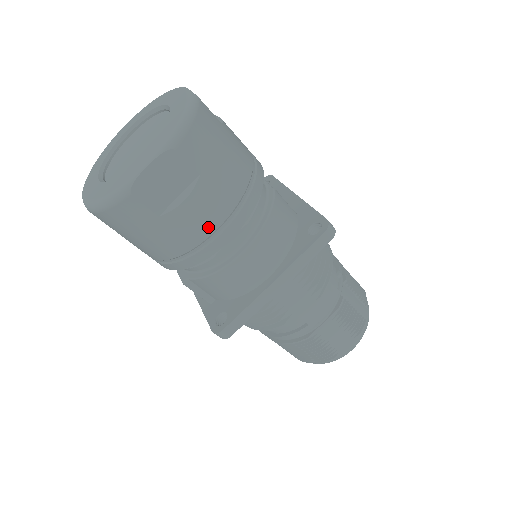
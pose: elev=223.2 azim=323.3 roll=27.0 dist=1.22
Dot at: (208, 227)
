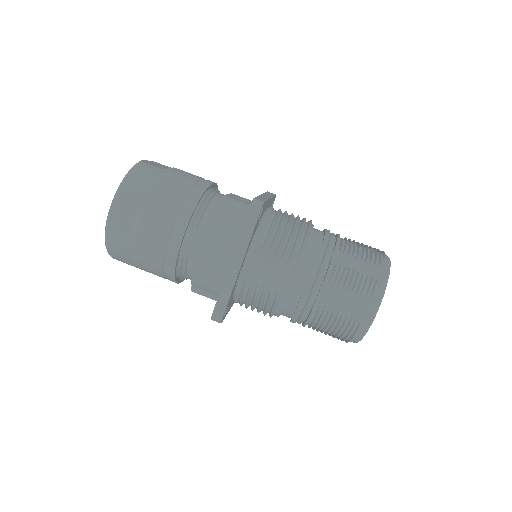
Dot at: (161, 237)
